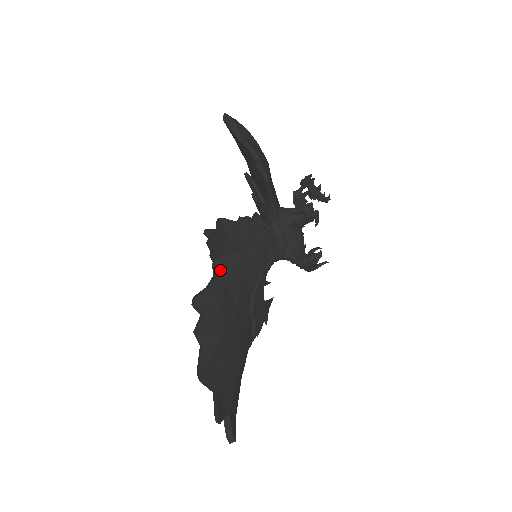
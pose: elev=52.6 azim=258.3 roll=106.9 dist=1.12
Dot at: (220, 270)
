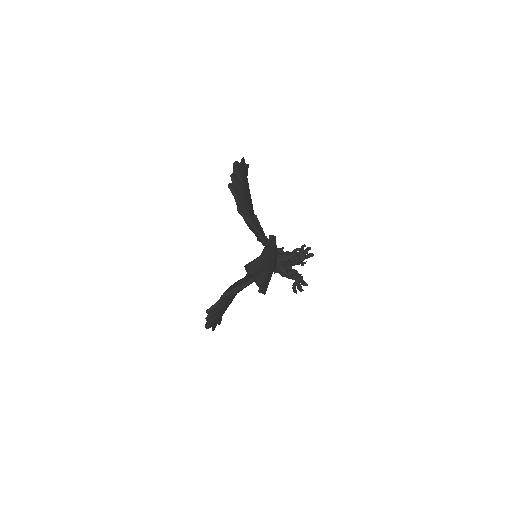
Dot at: (225, 299)
